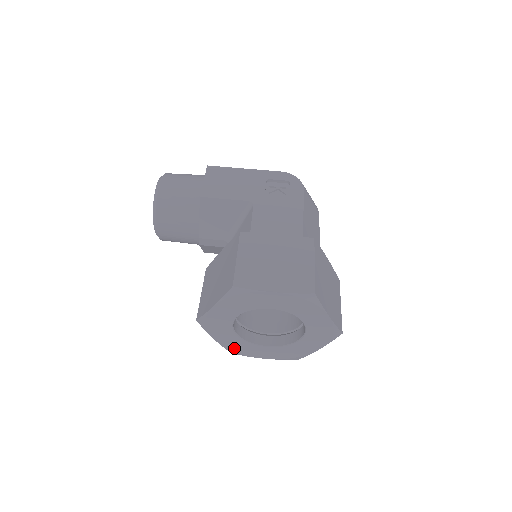
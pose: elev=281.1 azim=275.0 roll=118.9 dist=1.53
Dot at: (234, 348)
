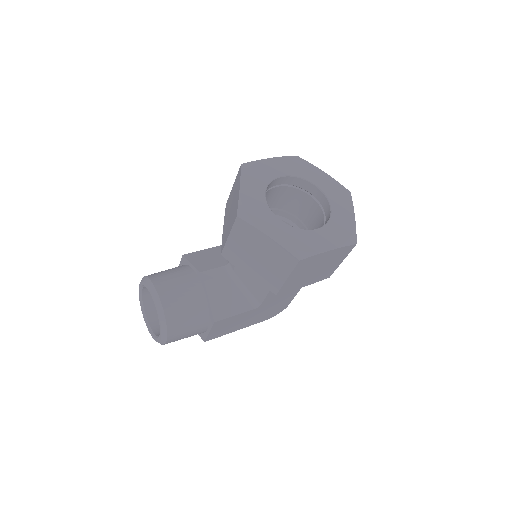
Dot at: (293, 244)
